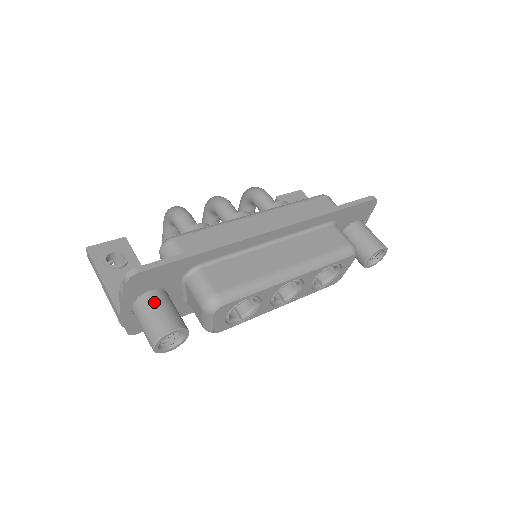
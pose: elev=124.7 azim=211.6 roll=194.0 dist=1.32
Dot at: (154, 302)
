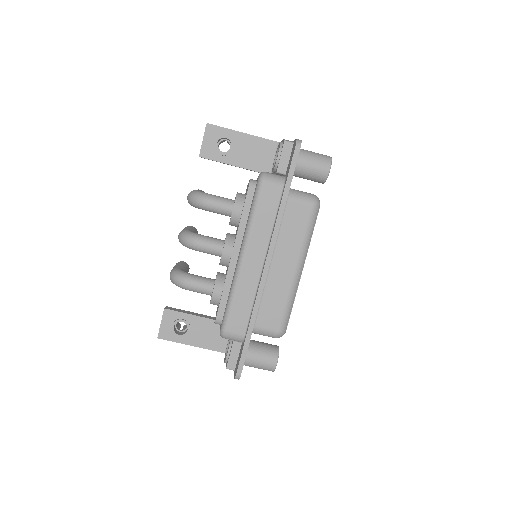
Dot at: (252, 360)
